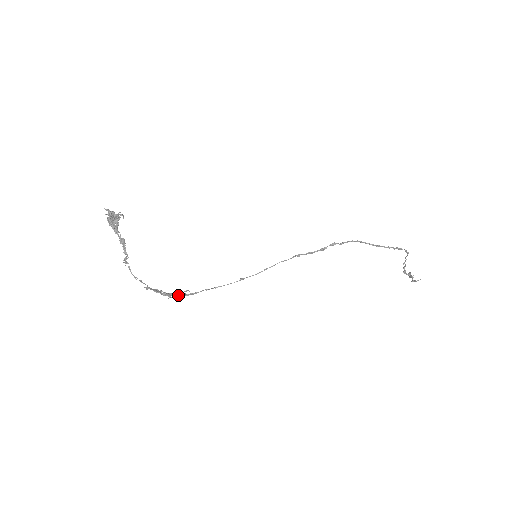
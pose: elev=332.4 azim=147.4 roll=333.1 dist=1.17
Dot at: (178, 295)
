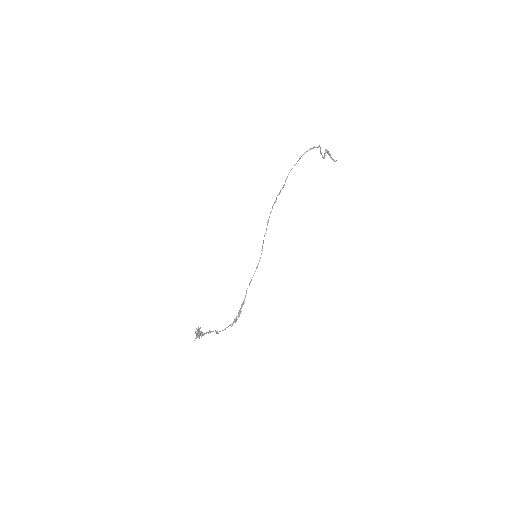
Dot at: (241, 308)
